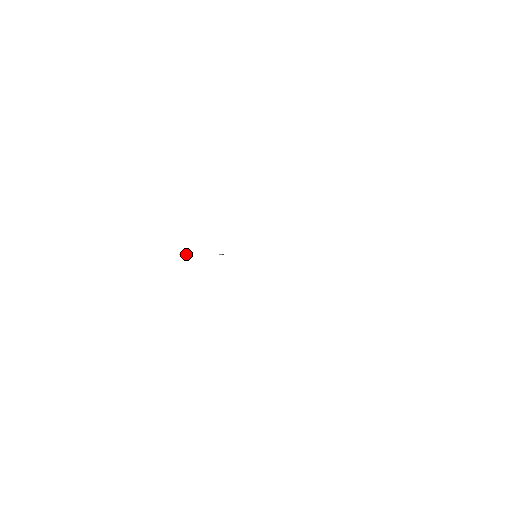
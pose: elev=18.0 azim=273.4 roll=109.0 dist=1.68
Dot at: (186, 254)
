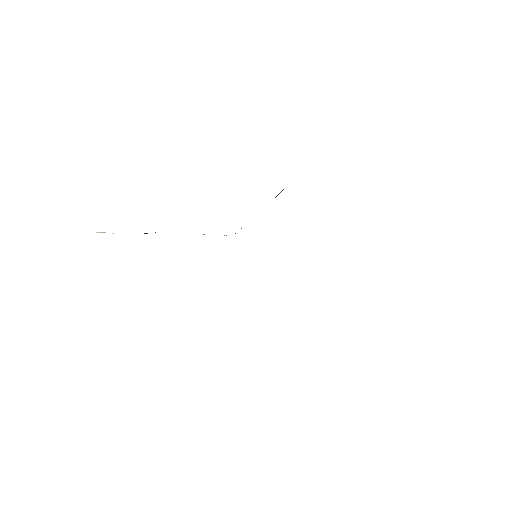
Dot at: occluded
